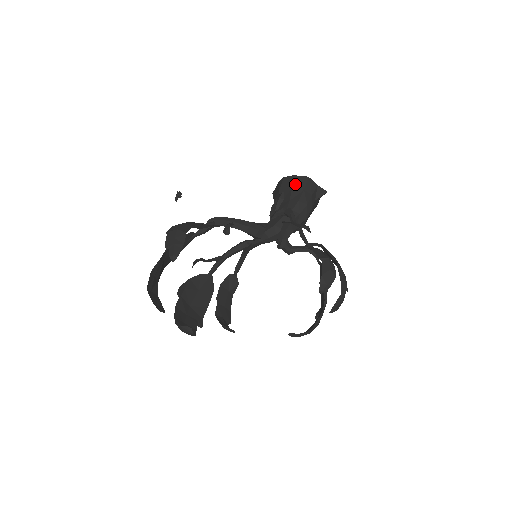
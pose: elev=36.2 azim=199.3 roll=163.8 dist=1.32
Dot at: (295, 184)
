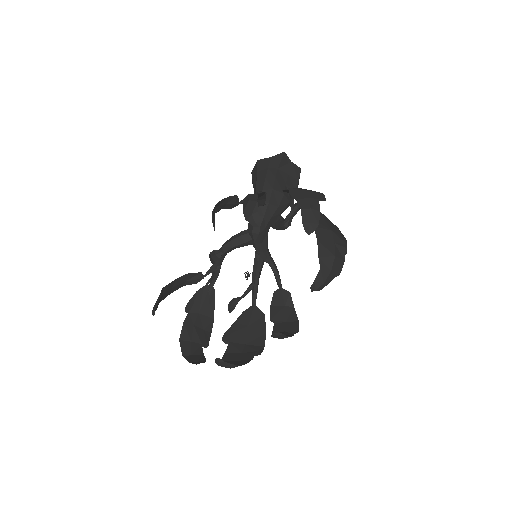
Dot at: (253, 176)
